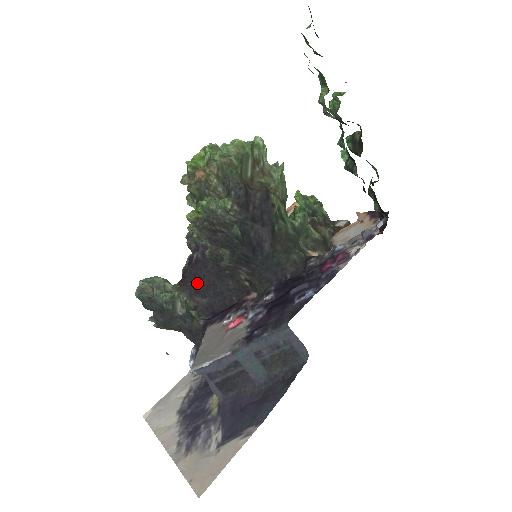
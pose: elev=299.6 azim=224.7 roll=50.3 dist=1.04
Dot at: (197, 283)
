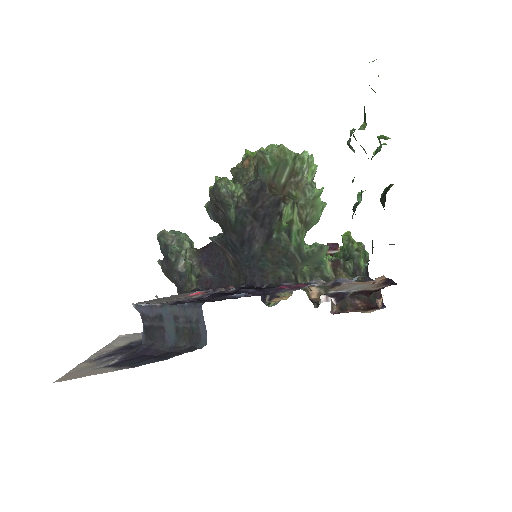
Dot at: (210, 256)
